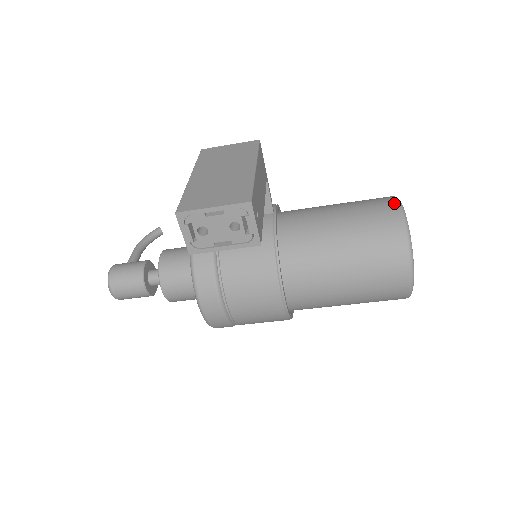
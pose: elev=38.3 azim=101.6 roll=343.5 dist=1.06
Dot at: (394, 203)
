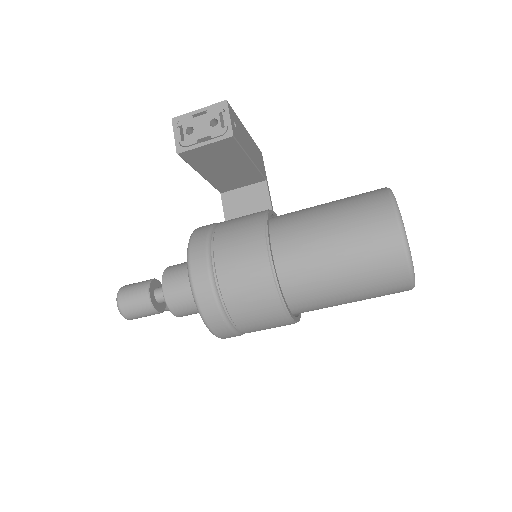
Dot at: occluded
